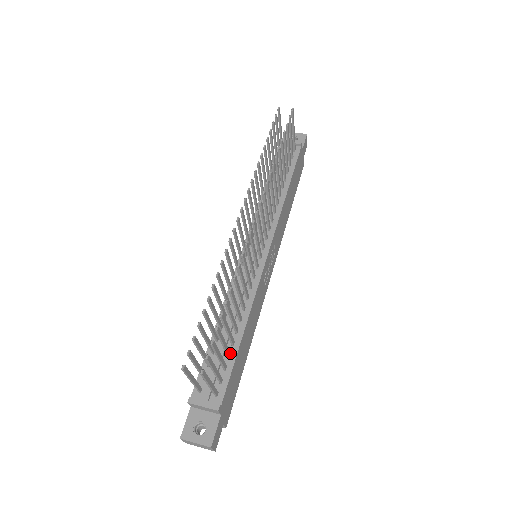
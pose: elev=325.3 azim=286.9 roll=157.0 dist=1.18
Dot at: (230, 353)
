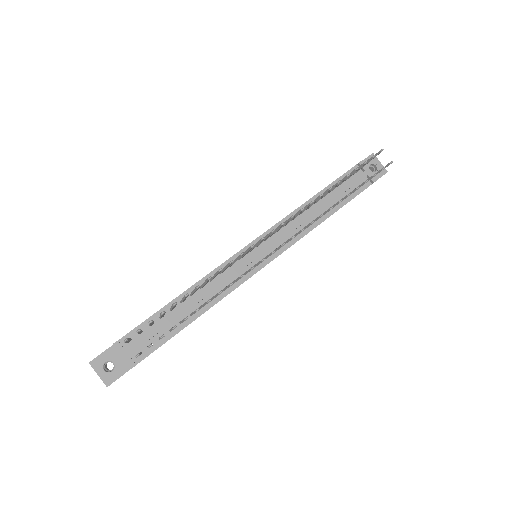
Dot at: occluded
